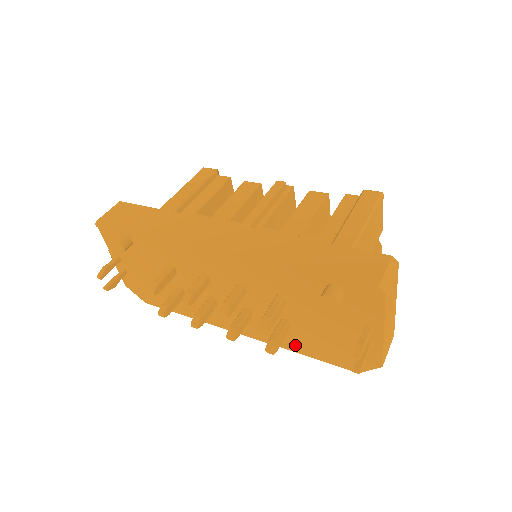
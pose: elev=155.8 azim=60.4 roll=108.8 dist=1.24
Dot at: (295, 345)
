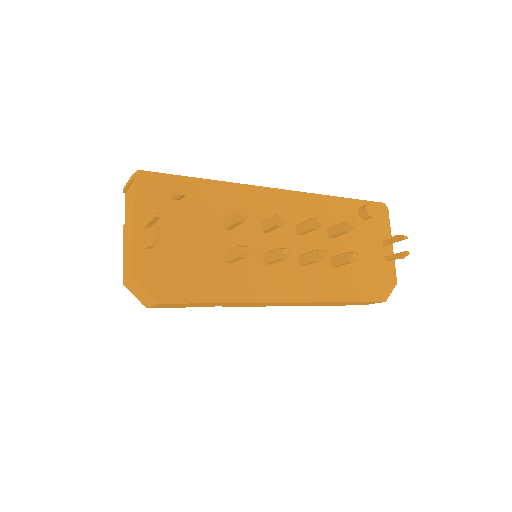
Dot at: (340, 291)
